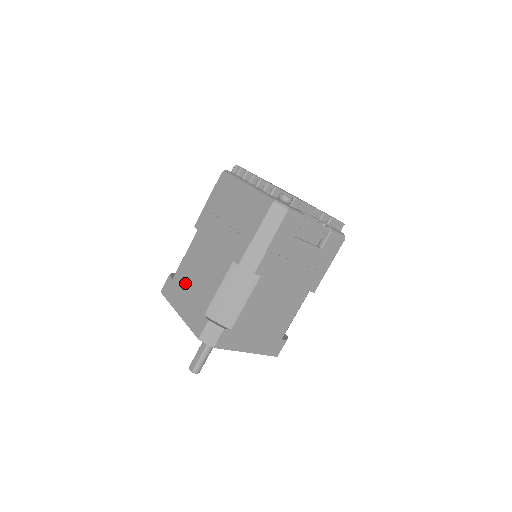
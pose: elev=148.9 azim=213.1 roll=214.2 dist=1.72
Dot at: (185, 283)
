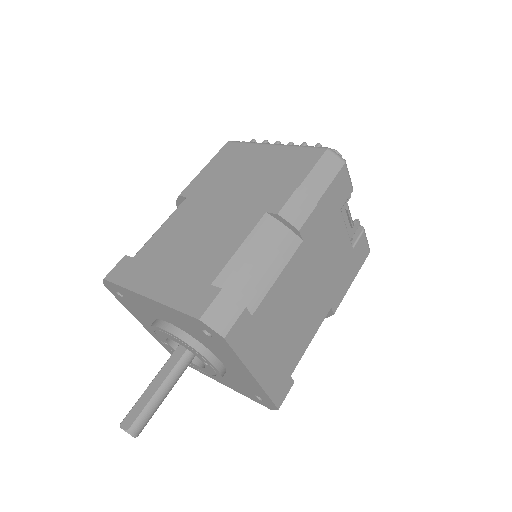
Dot at: (163, 256)
